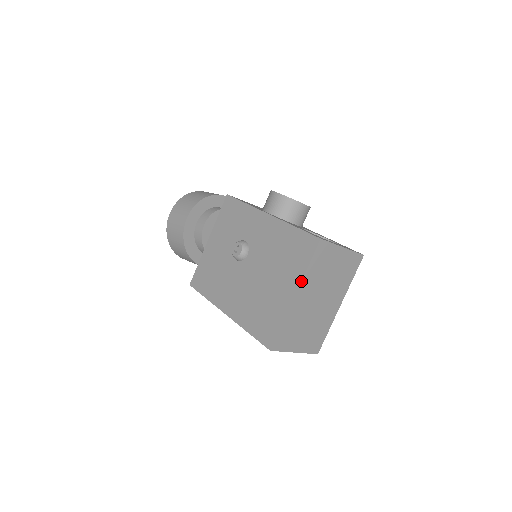
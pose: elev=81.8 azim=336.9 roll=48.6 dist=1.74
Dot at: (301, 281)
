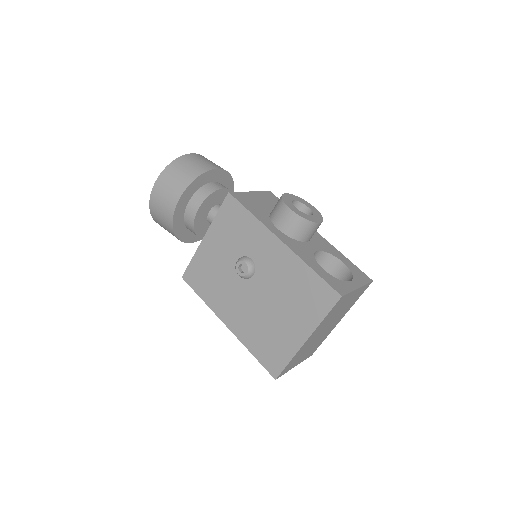
Dot at: (315, 330)
